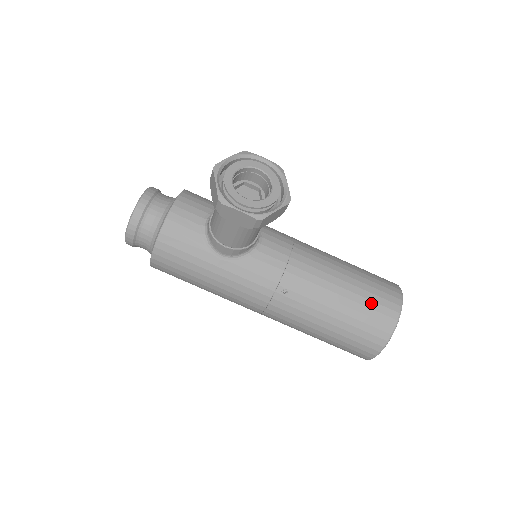
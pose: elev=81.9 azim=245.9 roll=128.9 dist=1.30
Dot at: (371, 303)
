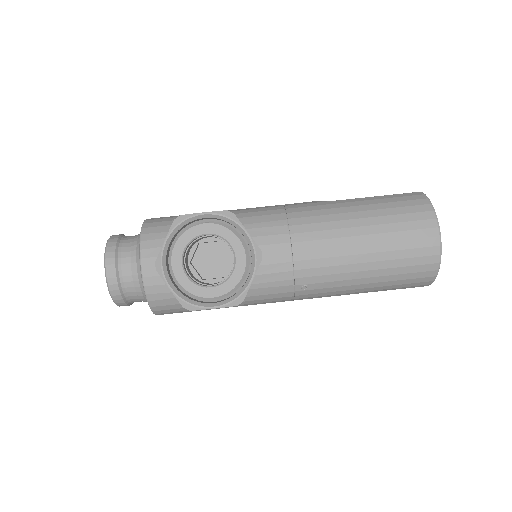
Dot at: (403, 252)
